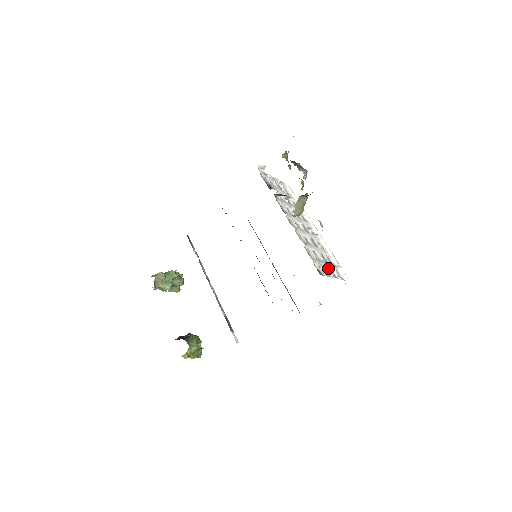
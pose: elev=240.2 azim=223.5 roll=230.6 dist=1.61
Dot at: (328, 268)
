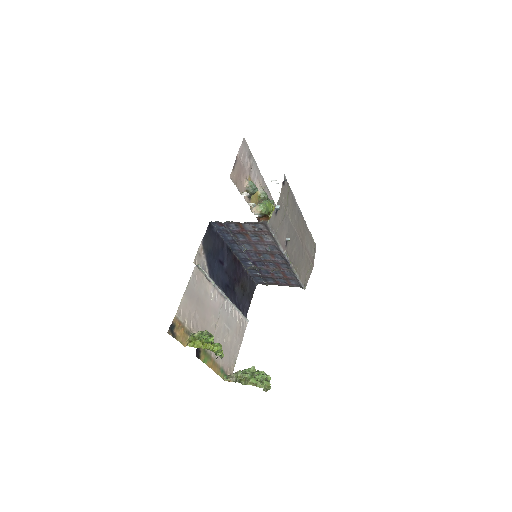
Dot at: occluded
